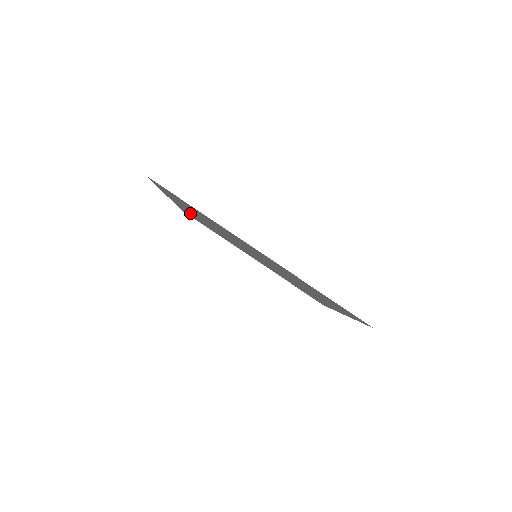
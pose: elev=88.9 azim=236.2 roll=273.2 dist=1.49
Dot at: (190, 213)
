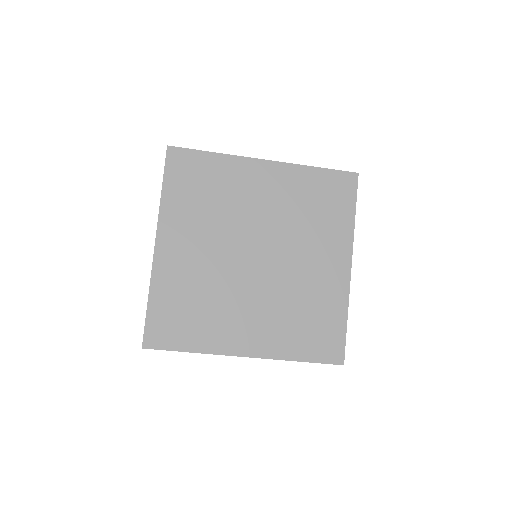
Dot at: (179, 219)
